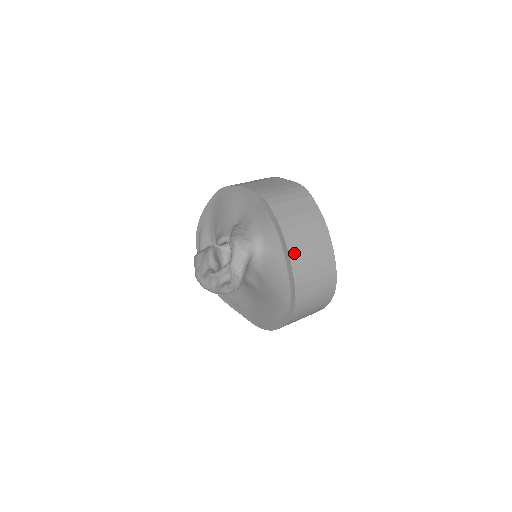
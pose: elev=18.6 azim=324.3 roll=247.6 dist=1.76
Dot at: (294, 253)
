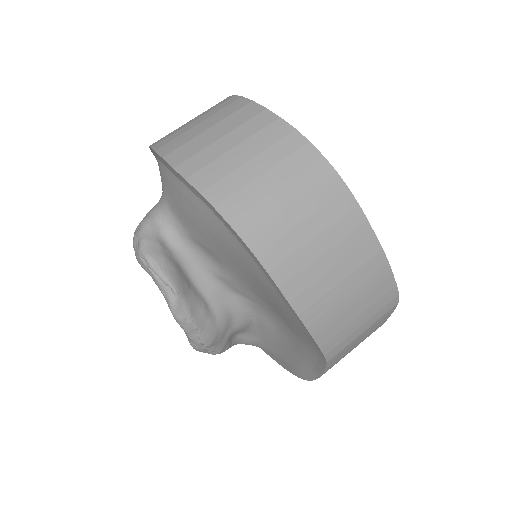
Dot at: (166, 146)
